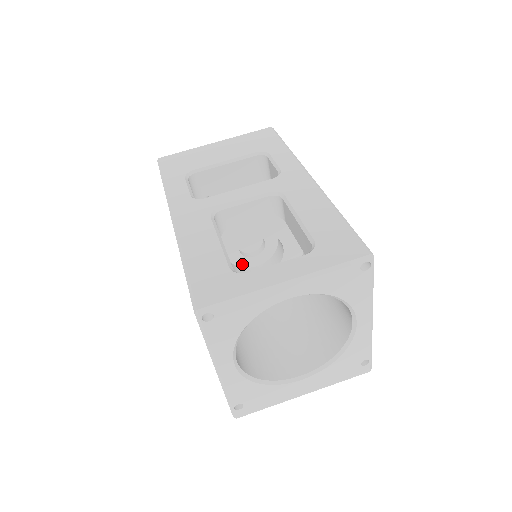
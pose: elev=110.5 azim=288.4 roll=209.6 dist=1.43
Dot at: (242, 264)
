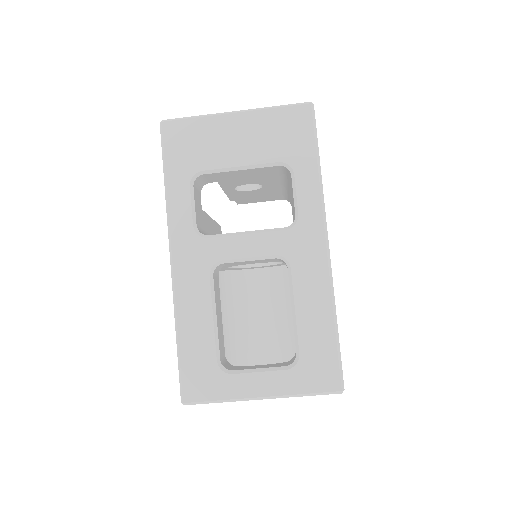
Dot at: occluded
